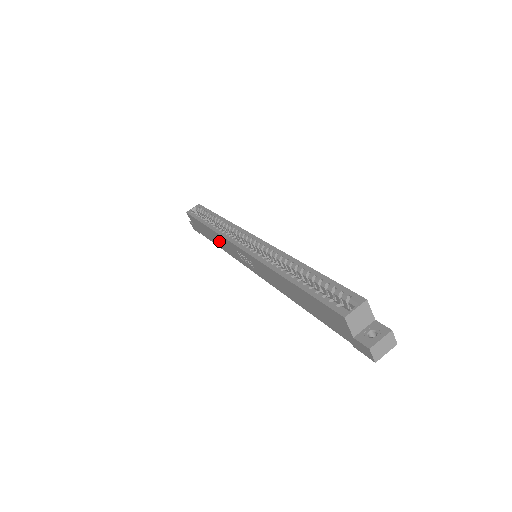
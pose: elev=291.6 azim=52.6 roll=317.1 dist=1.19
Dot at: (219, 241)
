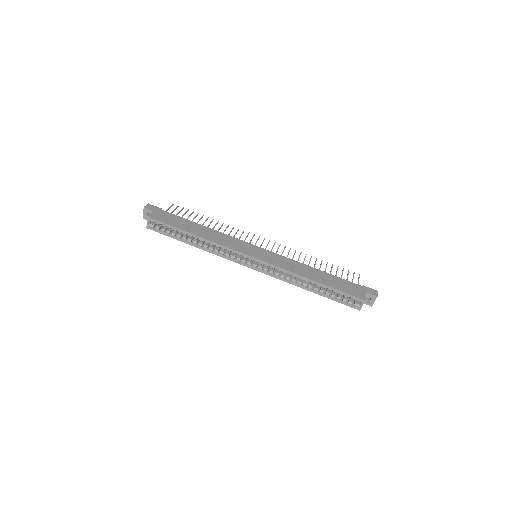
Dot at: occluded
